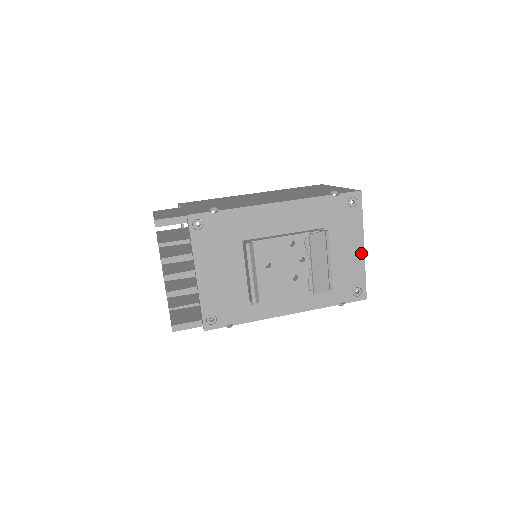
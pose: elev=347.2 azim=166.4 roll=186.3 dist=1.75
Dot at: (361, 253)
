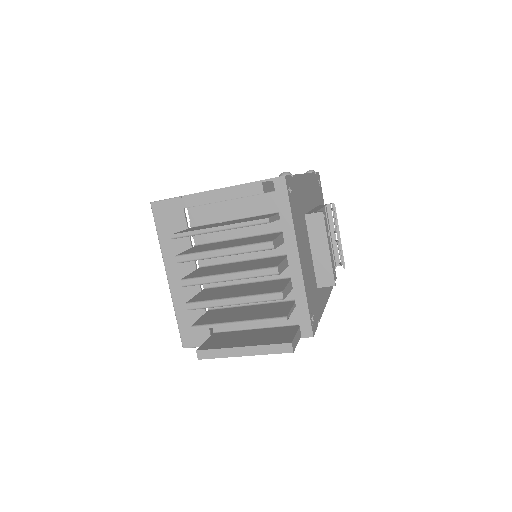
Dot at: occluded
